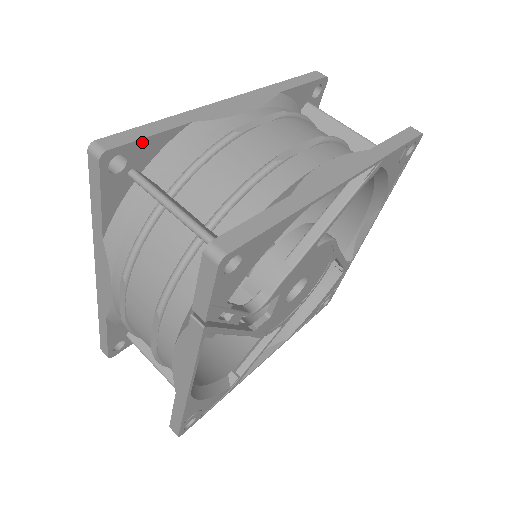
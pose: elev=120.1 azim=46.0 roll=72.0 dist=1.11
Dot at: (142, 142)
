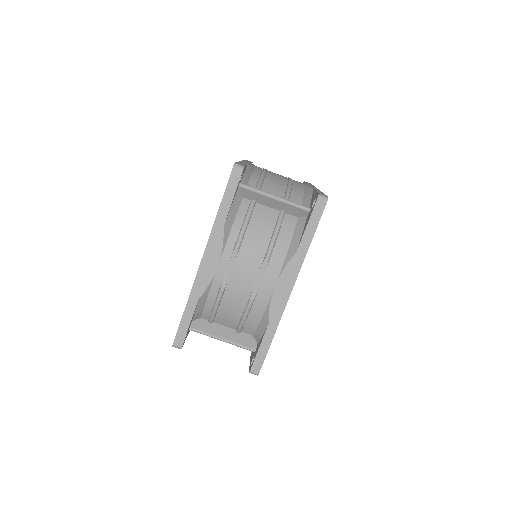
Dot at: (188, 328)
